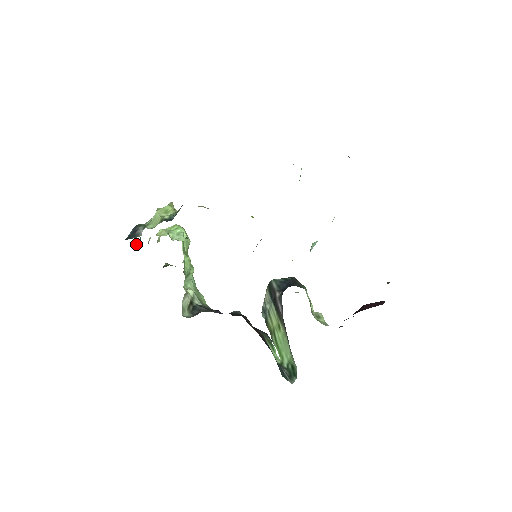
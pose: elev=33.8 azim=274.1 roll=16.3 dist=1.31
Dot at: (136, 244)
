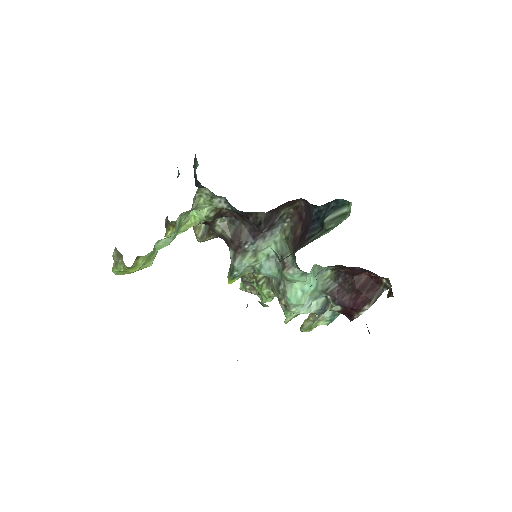
Dot at: occluded
